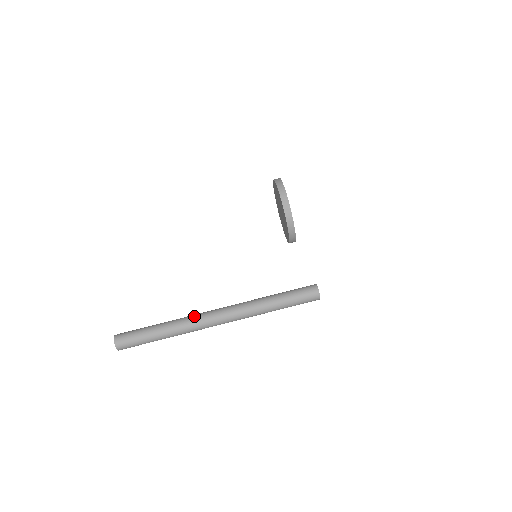
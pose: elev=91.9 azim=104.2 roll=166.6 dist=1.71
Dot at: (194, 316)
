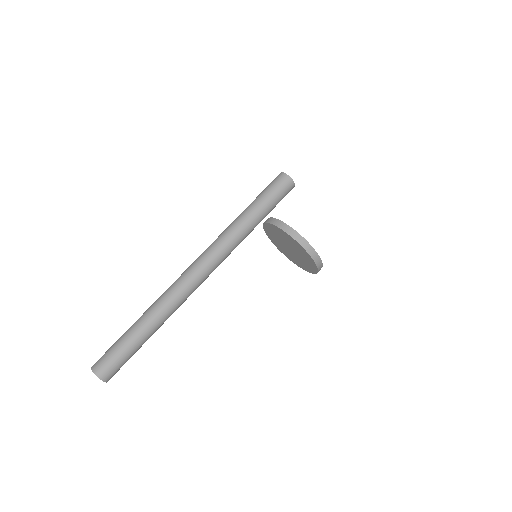
Dot at: occluded
